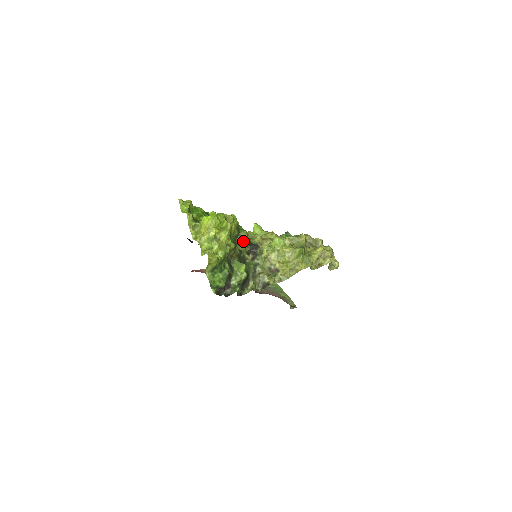
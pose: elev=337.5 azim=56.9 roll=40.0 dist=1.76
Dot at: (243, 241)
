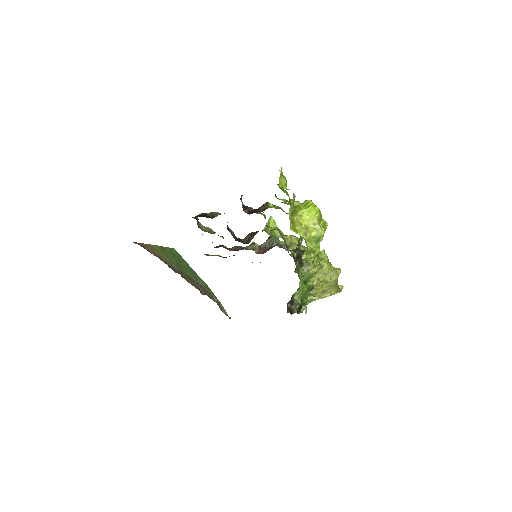
Dot at: (300, 244)
